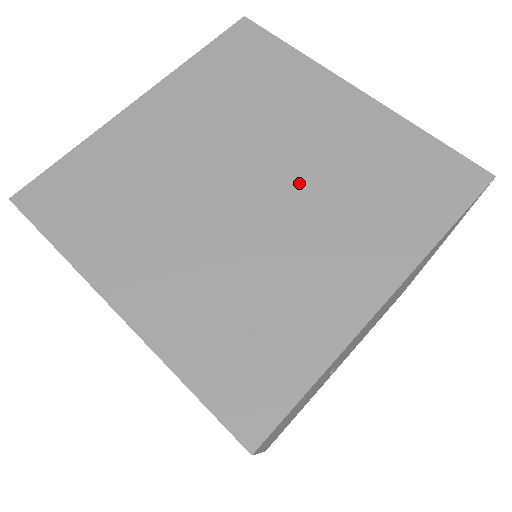
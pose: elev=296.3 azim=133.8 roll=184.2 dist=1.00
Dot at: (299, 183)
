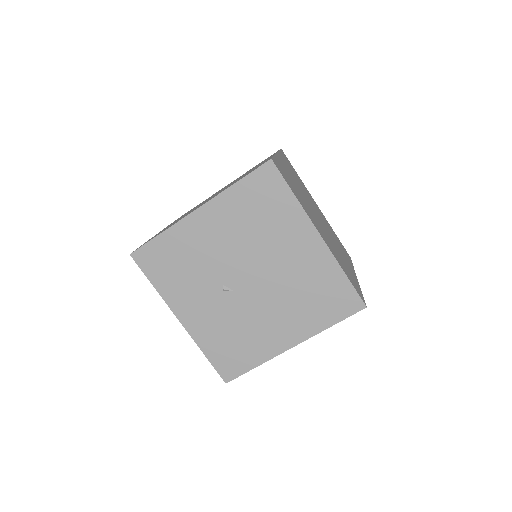
Dot at: occluded
